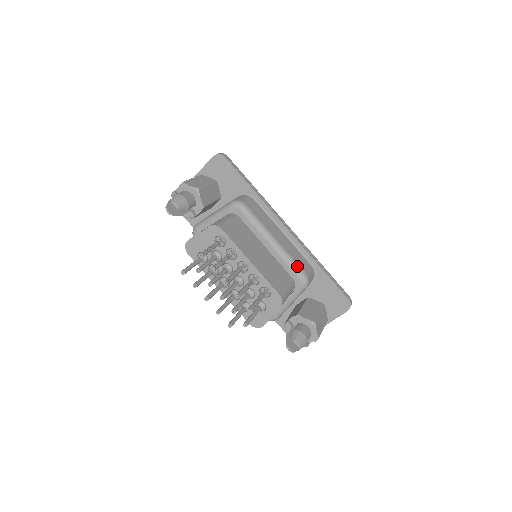
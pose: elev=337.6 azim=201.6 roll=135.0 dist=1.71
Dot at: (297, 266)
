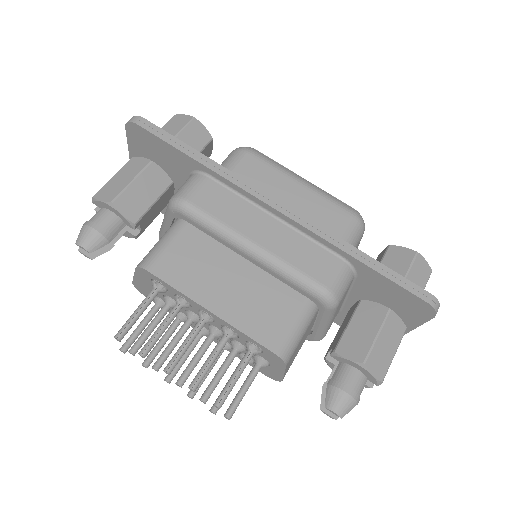
Dot at: (305, 279)
